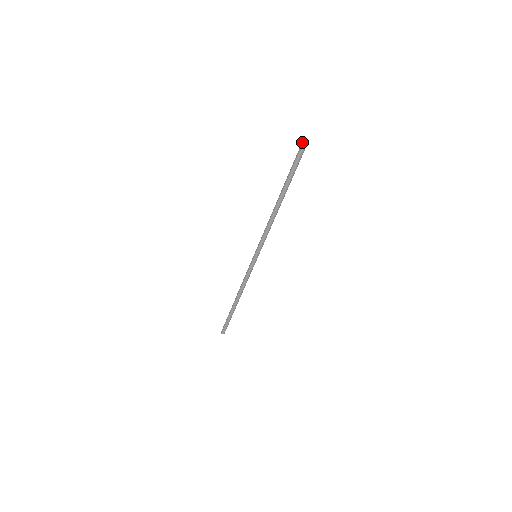
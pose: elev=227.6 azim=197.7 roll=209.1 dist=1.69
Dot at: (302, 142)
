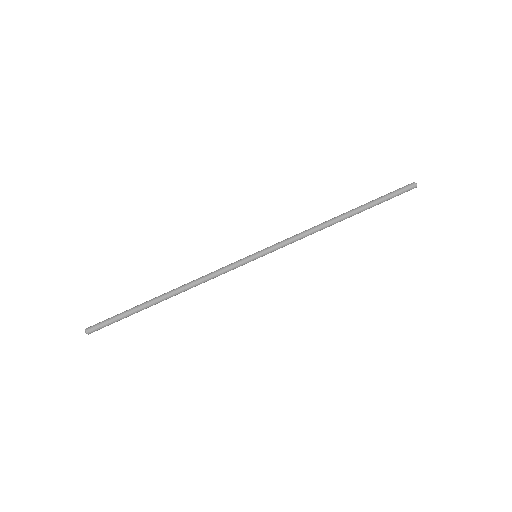
Dot at: (413, 182)
